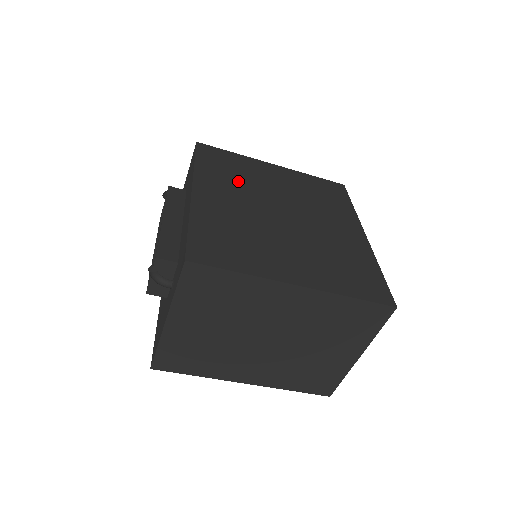
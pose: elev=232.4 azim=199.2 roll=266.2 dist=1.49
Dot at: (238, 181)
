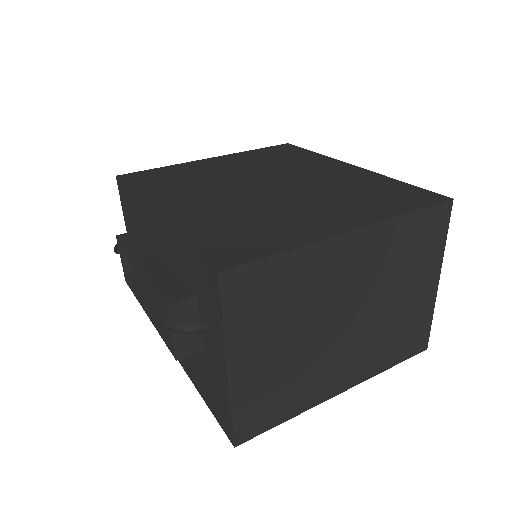
Dot at: (192, 184)
